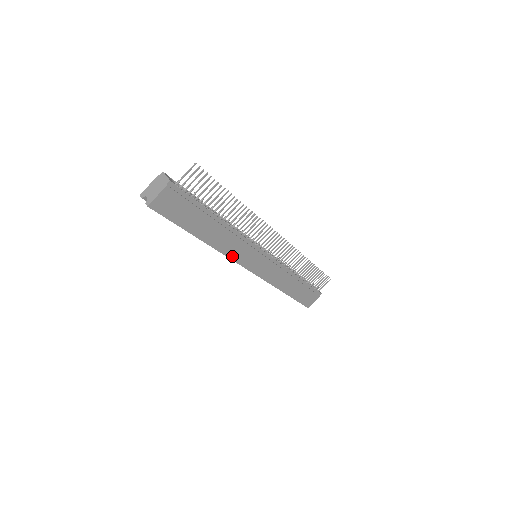
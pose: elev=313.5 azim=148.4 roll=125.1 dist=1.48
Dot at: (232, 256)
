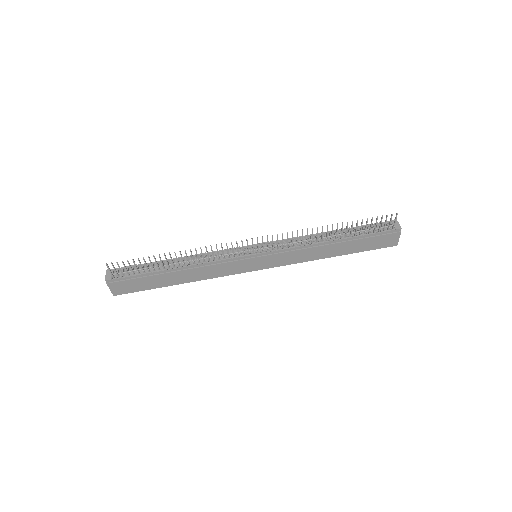
Dot at: (223, 274)
